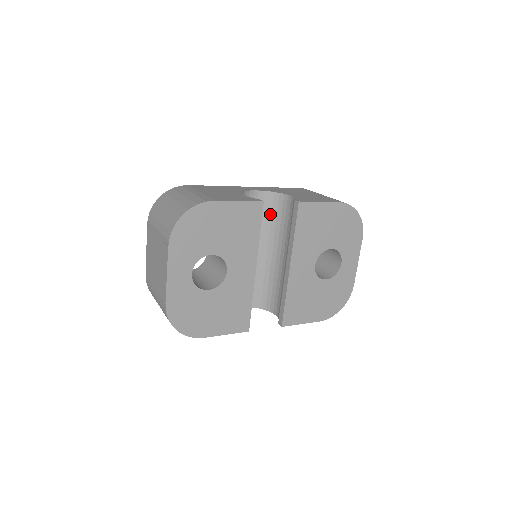
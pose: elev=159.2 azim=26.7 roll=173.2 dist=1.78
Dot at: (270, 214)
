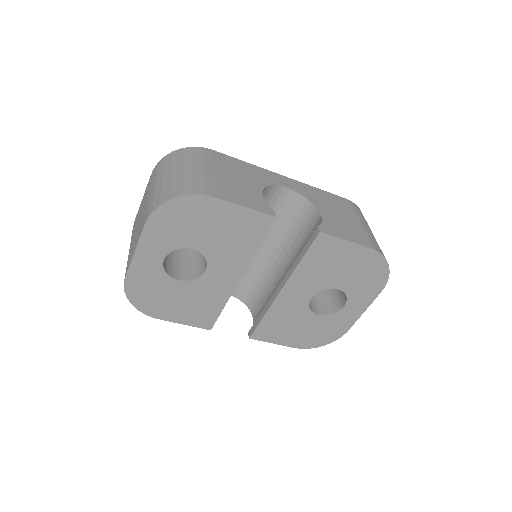
Dot at: (292, 219)
